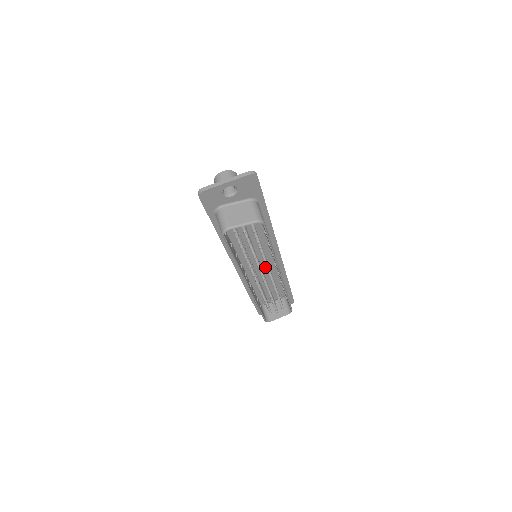
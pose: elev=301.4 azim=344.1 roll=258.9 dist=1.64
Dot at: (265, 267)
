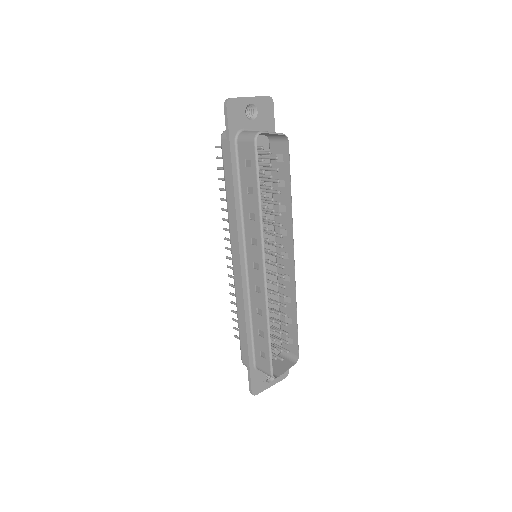
Dot at: (266, 275)
